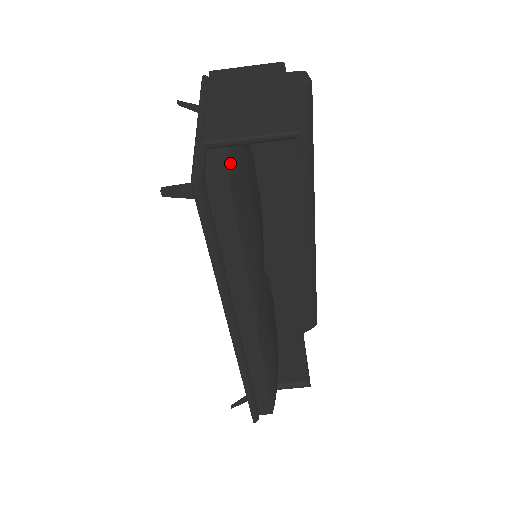
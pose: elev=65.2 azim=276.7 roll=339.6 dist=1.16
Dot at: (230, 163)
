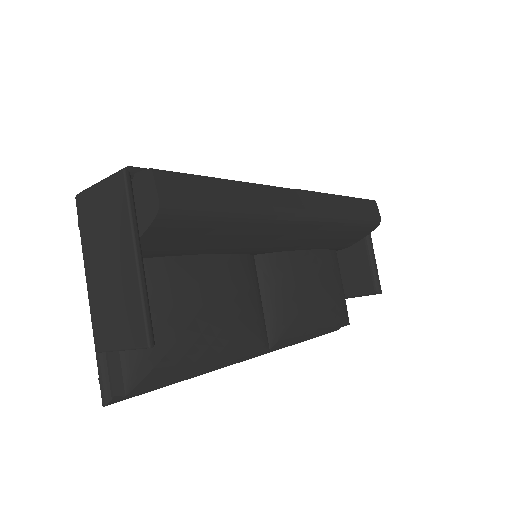
Dot at: (122, 369)
